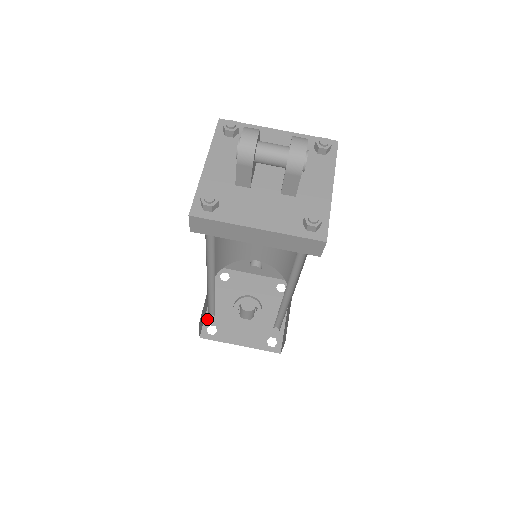
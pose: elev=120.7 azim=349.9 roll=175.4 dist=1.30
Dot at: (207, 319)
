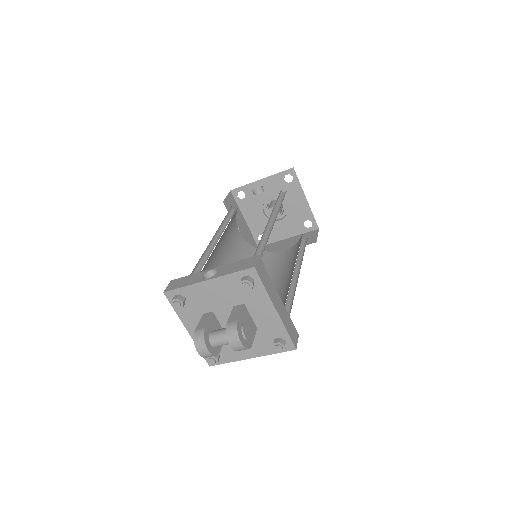
Dot at: (253, 233)
